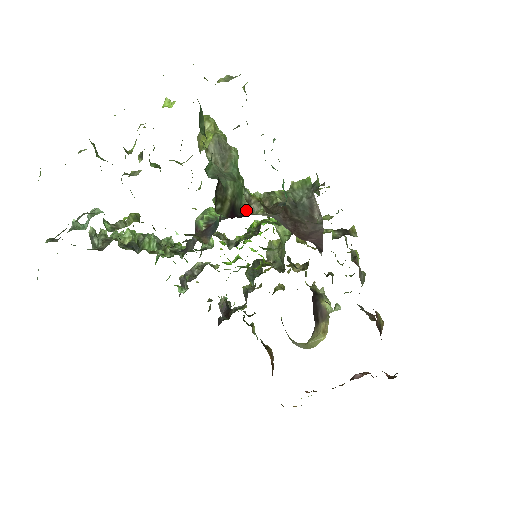
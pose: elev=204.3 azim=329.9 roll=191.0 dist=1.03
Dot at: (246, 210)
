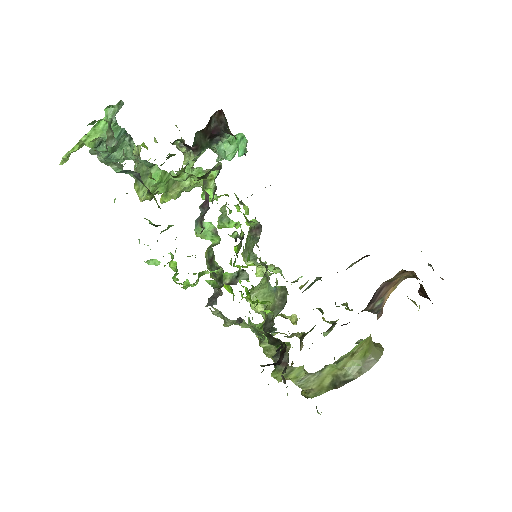
Dot at: occluded
